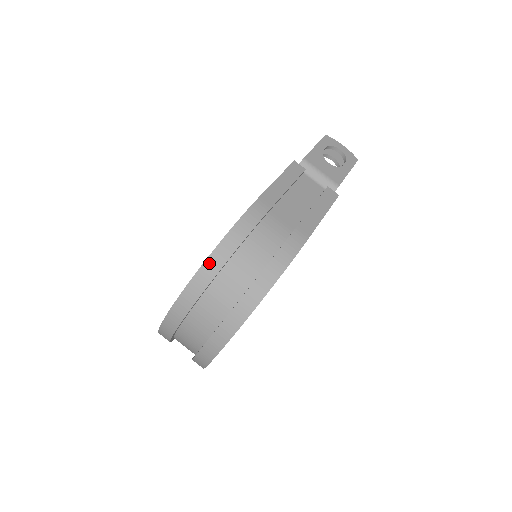
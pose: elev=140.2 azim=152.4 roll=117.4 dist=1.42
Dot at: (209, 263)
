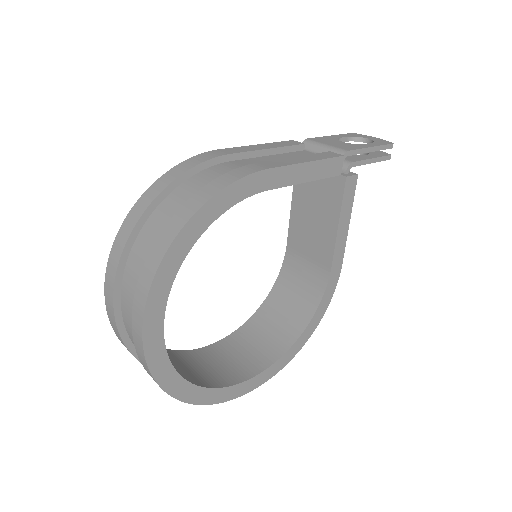
Dot at: (139, 204)
